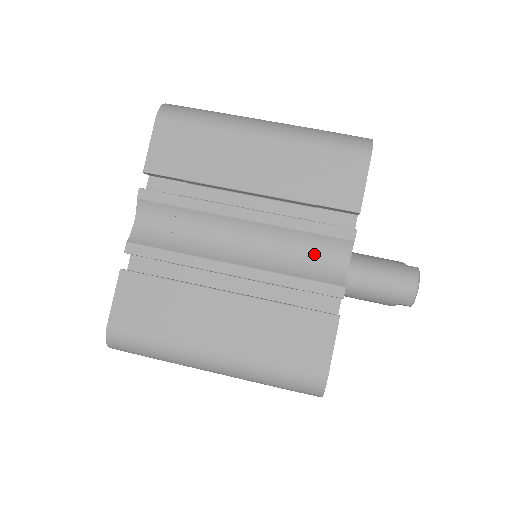
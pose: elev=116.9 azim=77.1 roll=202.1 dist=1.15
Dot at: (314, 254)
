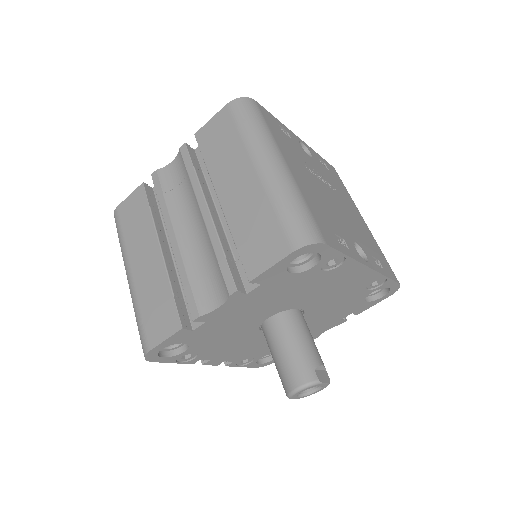
Dot at: (212, 278)
